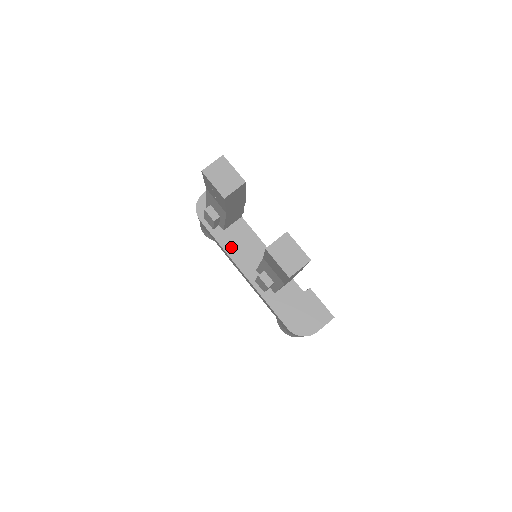
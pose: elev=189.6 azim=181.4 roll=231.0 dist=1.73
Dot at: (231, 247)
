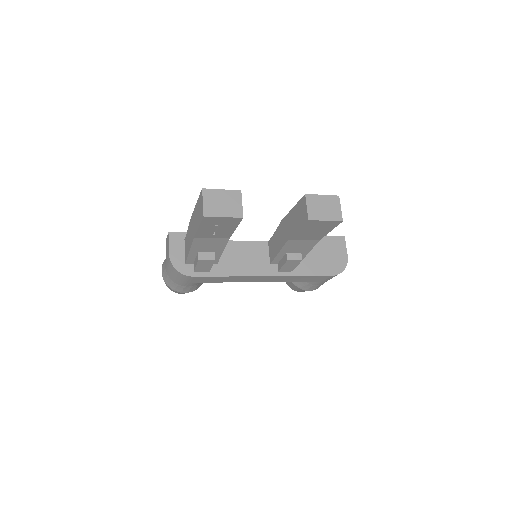
Dot at: (236, 269)
